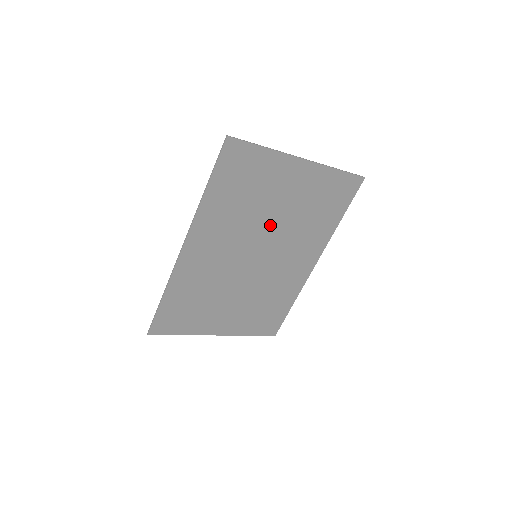
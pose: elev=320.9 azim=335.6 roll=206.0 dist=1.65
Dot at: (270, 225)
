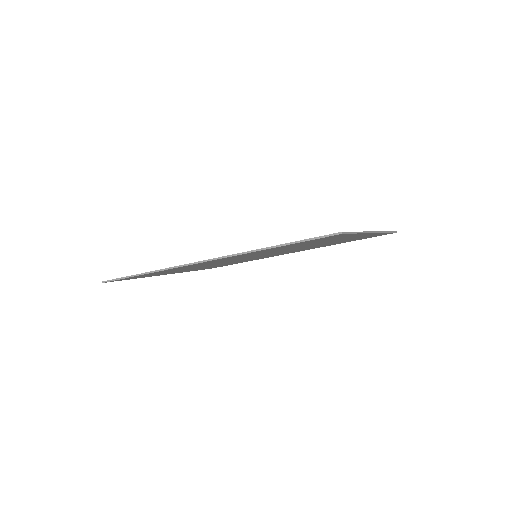
Dot at: (292, 249)
